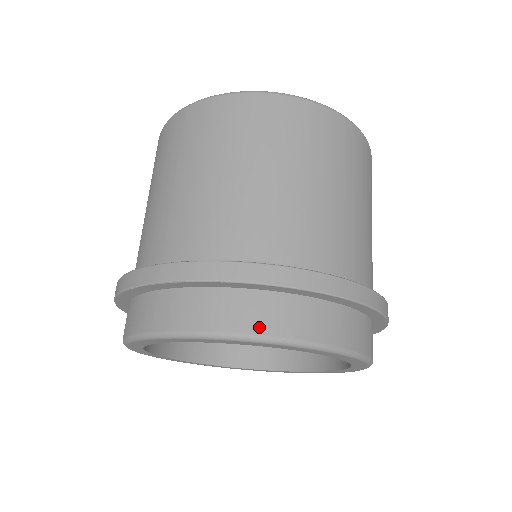
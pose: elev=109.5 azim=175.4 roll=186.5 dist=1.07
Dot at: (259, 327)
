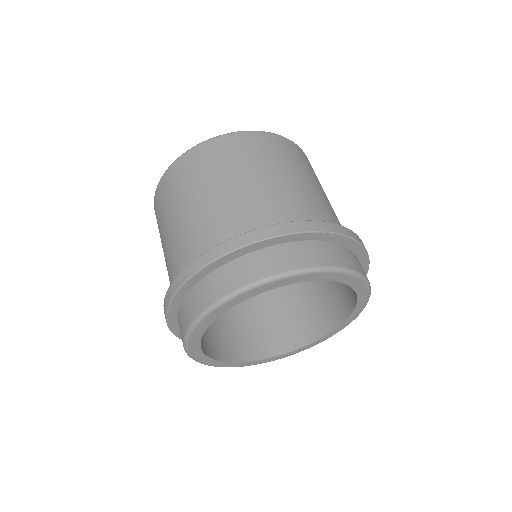
Dot at: (201, 307)
